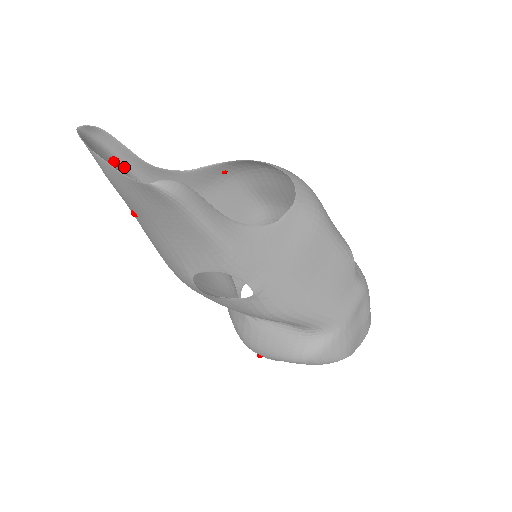
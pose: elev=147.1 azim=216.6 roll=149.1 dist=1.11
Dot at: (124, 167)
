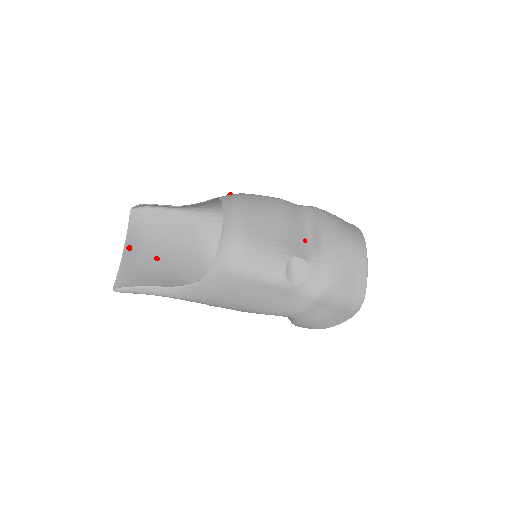
Dot at: (170, 209)
